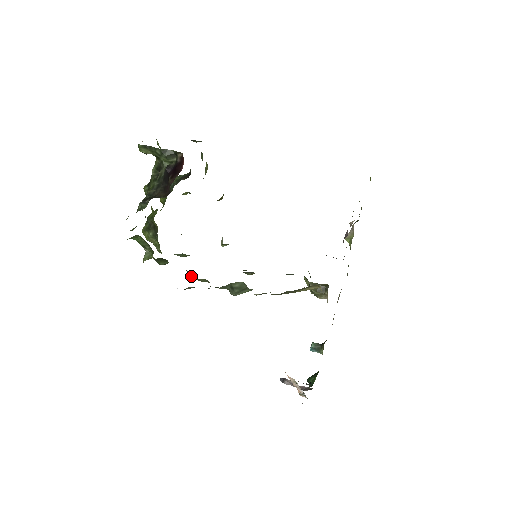
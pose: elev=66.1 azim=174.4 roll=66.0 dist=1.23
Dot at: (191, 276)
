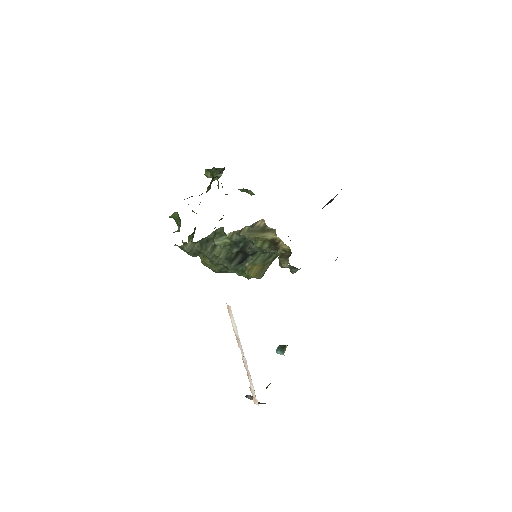
Dot at: (202, 259)
